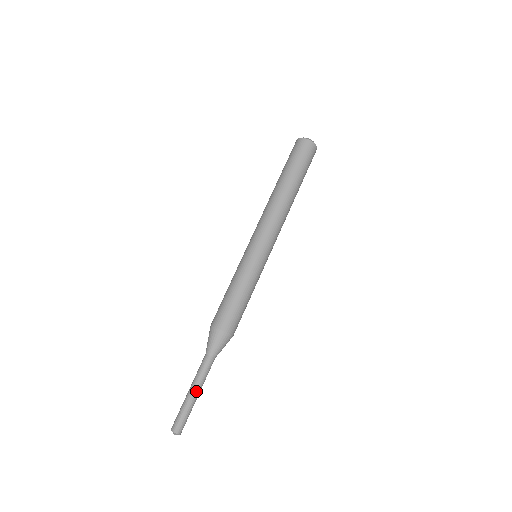
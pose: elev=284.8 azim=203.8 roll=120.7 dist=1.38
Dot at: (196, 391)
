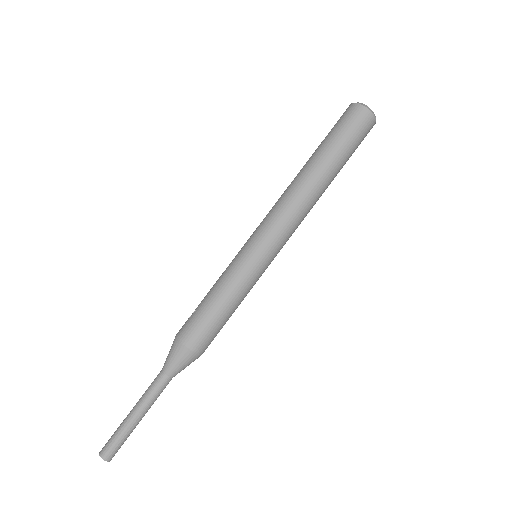
Dot at: (143, 416)
